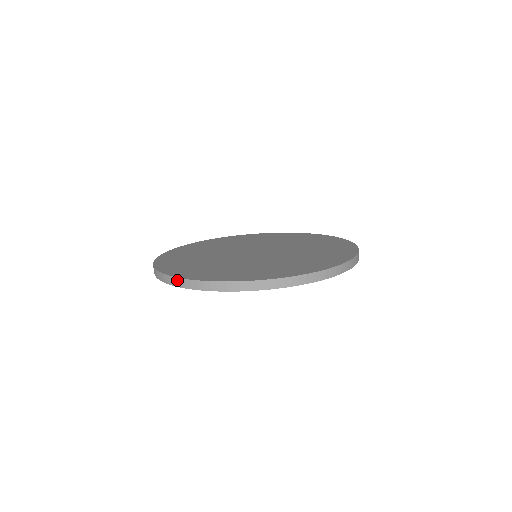
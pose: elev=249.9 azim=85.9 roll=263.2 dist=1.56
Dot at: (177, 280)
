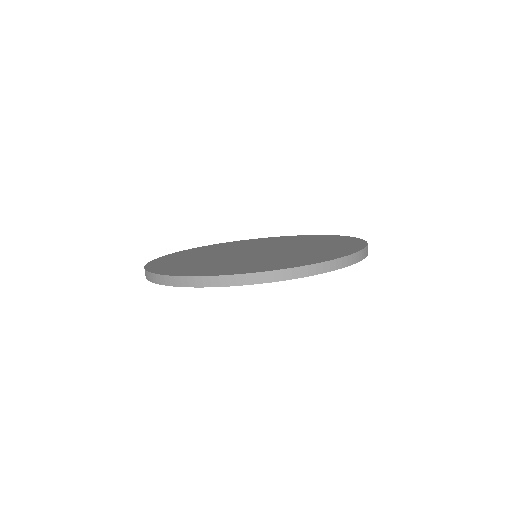
Dot at: (162, 277)
